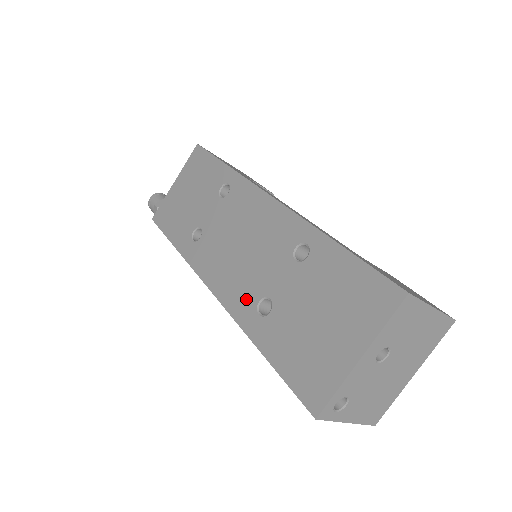
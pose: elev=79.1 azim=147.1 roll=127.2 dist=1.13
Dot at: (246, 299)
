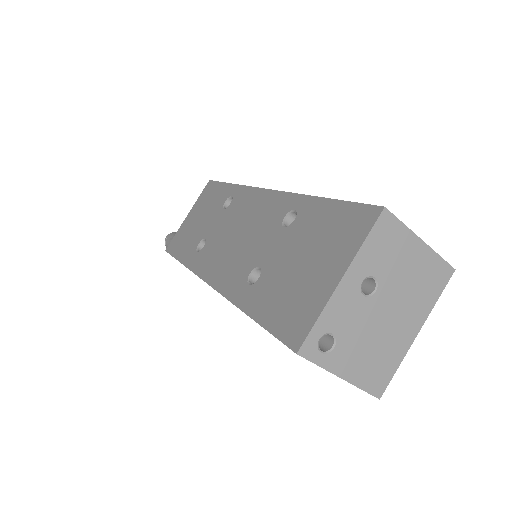
Dot at: (238, 276)
